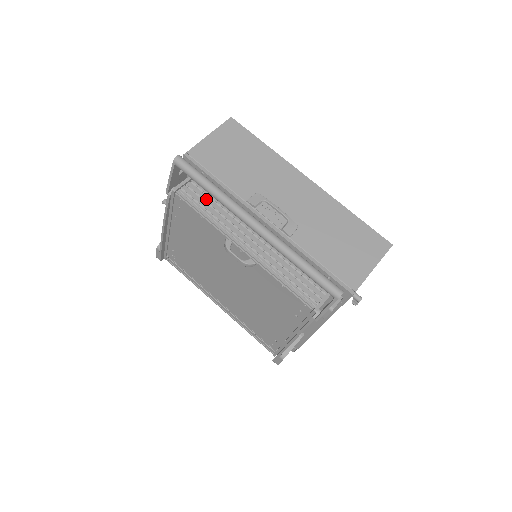
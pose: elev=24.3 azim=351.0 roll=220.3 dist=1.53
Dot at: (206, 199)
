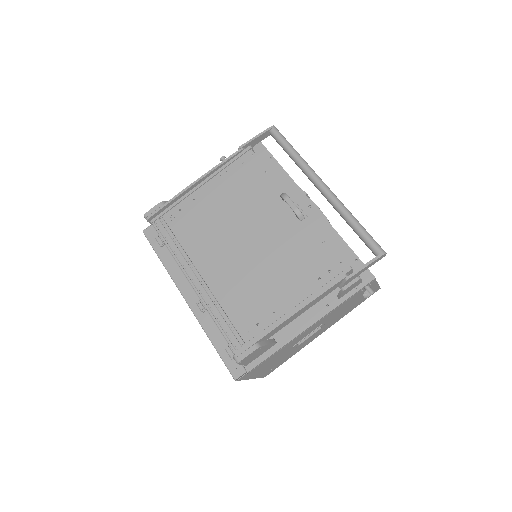
Dot at: occluded
